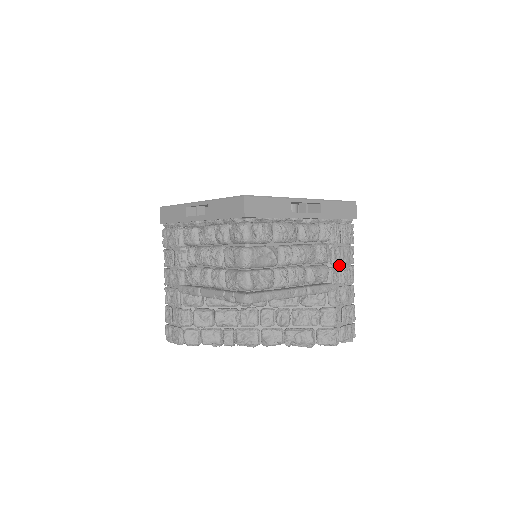
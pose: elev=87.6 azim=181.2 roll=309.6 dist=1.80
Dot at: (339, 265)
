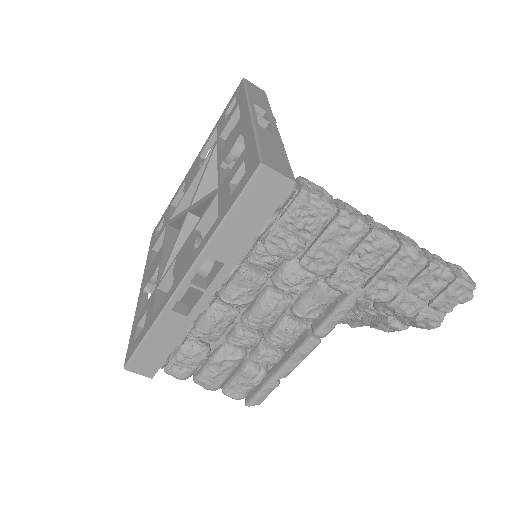
Dot at: (342, 256)
